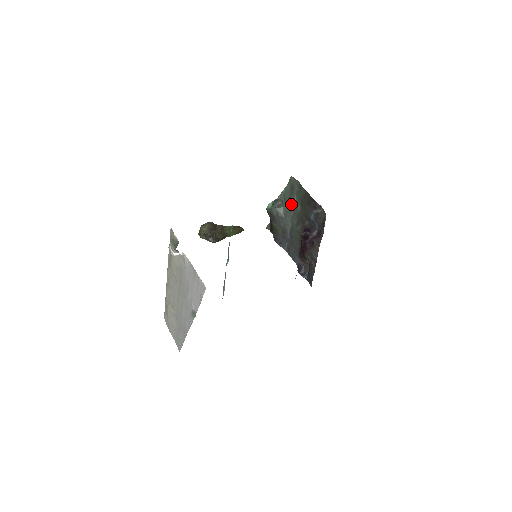
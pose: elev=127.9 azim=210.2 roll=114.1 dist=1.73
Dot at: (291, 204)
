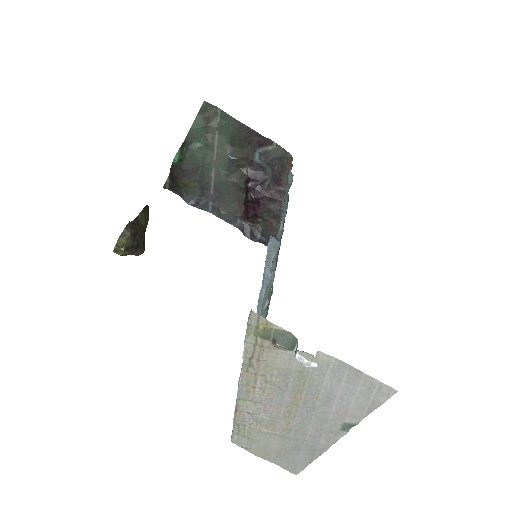
Dot at: (210, 145)
